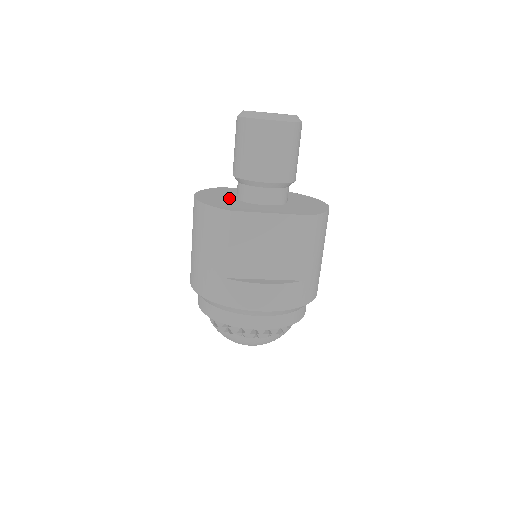
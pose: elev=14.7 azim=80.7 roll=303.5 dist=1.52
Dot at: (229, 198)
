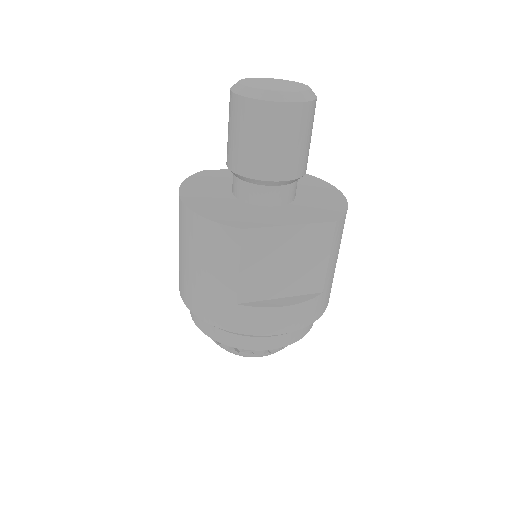
Dot at: (225, 197)
